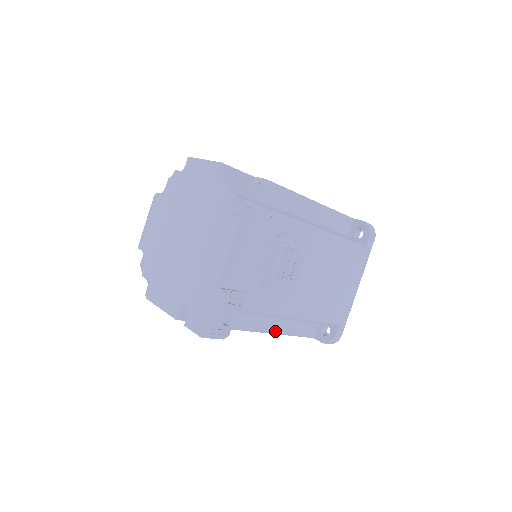
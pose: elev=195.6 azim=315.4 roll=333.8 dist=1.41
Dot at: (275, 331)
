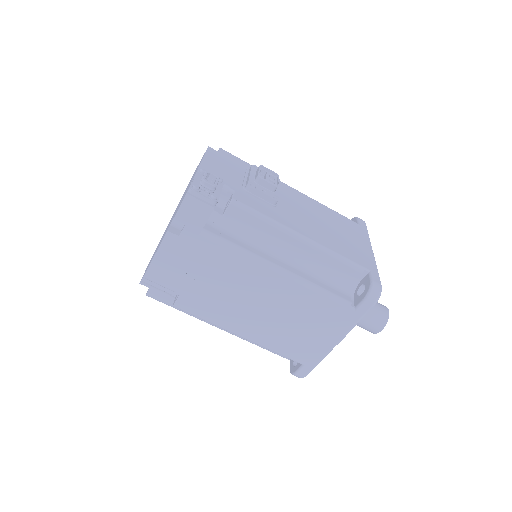
Dot at: (291, 273)
